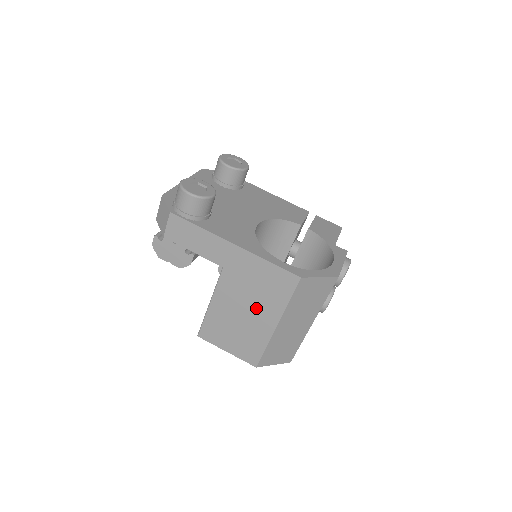
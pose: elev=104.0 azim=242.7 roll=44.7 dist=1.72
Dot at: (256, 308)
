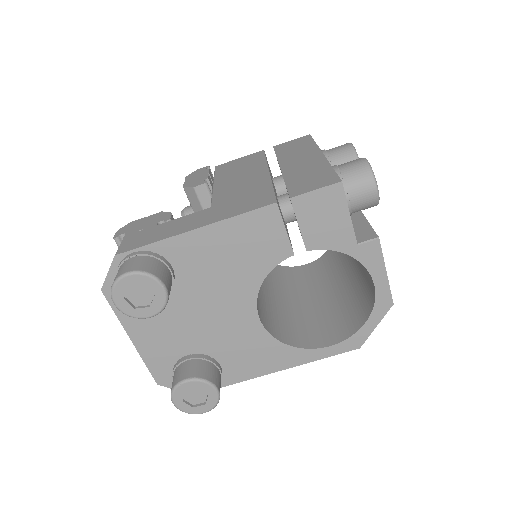
Dot at: occluded
